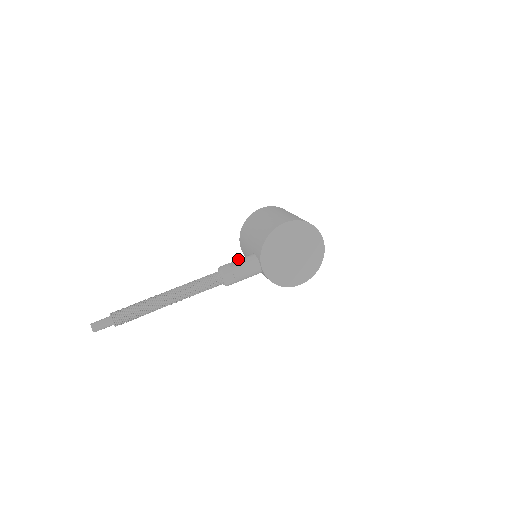
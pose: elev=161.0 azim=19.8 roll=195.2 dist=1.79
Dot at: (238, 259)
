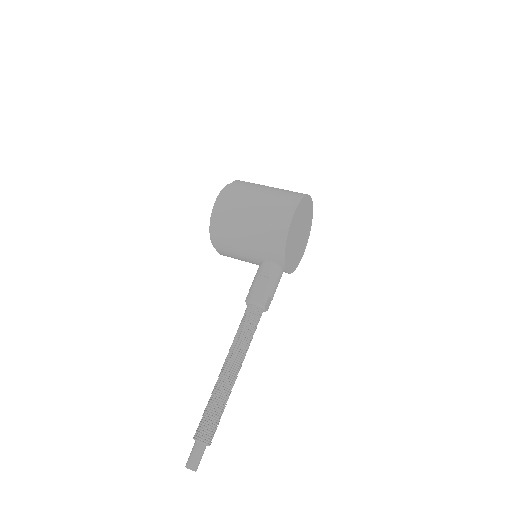
Dot at: (257, 277)
